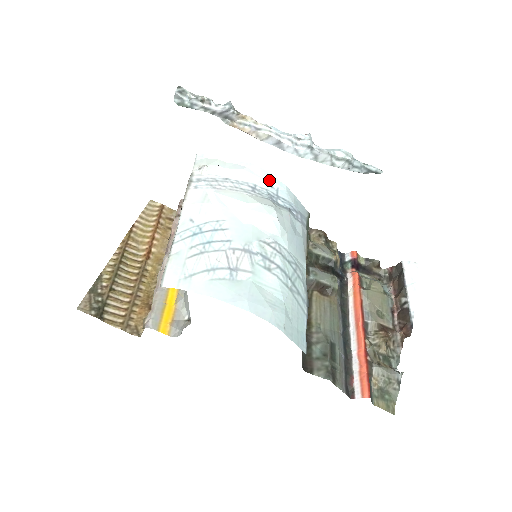
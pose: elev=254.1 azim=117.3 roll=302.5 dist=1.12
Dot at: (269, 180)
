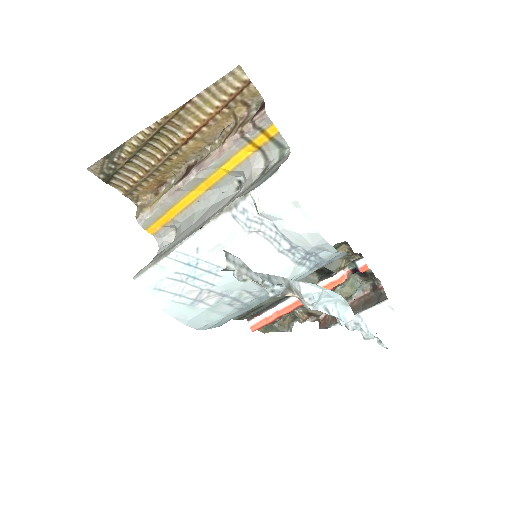
Dot at: (321, 247)
